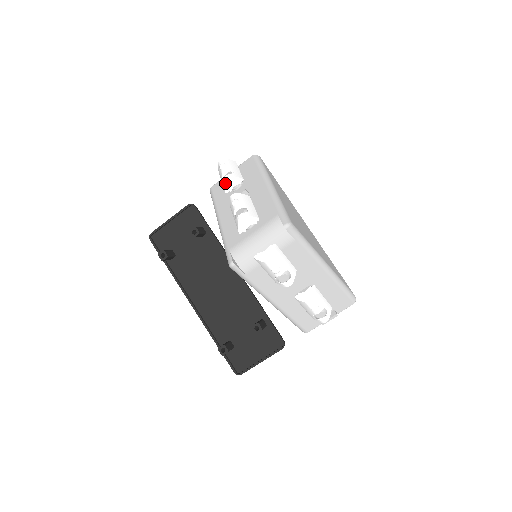
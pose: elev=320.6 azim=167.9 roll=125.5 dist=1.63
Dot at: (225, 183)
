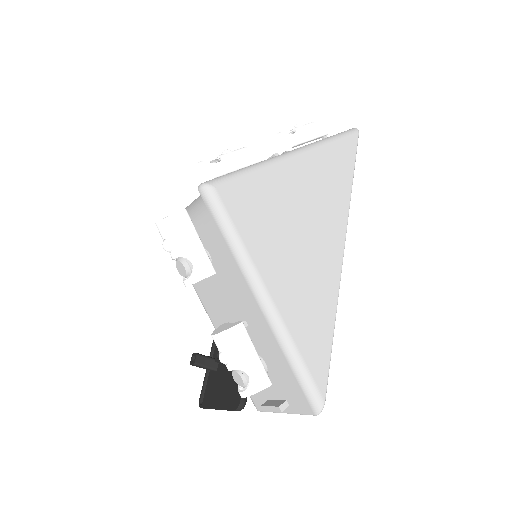
Dot at: (273, 143)
